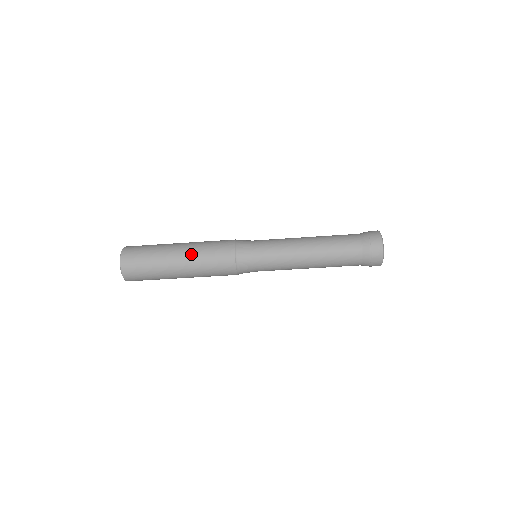
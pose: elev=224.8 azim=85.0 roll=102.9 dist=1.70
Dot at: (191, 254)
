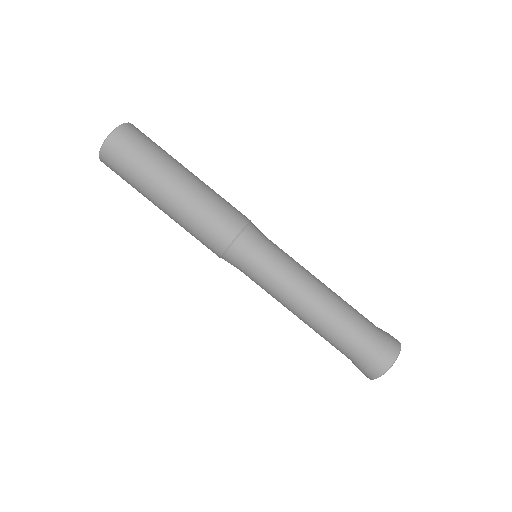
Dot at: (197, 189)
